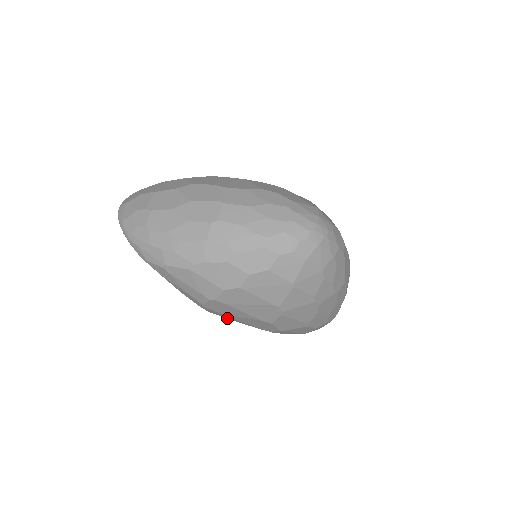
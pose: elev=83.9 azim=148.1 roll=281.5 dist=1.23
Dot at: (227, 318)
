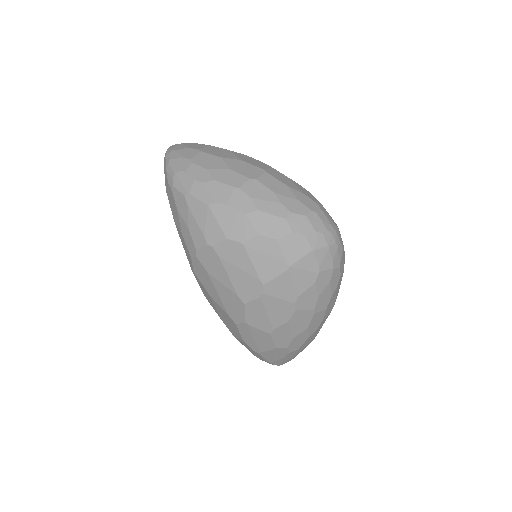
Dot at: (204, 286)
